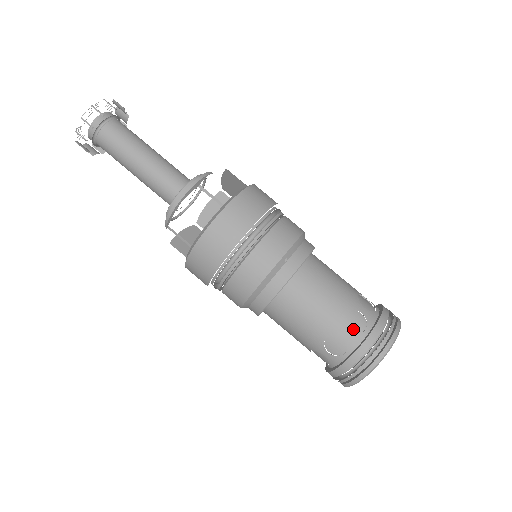
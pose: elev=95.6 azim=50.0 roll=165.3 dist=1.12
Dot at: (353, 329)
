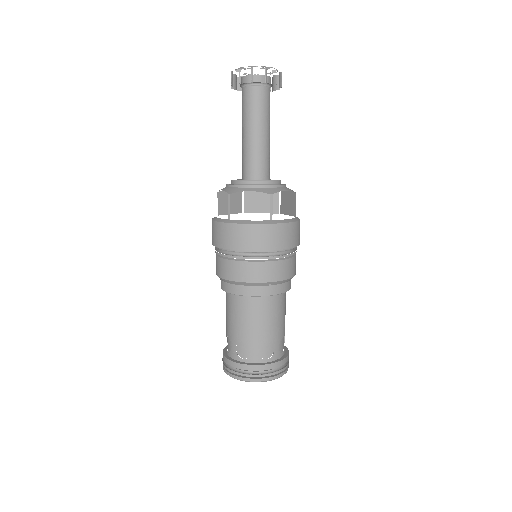
Dot at: (261, 353)
